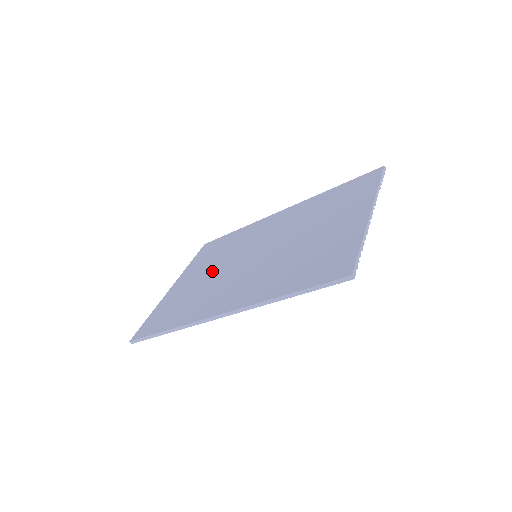
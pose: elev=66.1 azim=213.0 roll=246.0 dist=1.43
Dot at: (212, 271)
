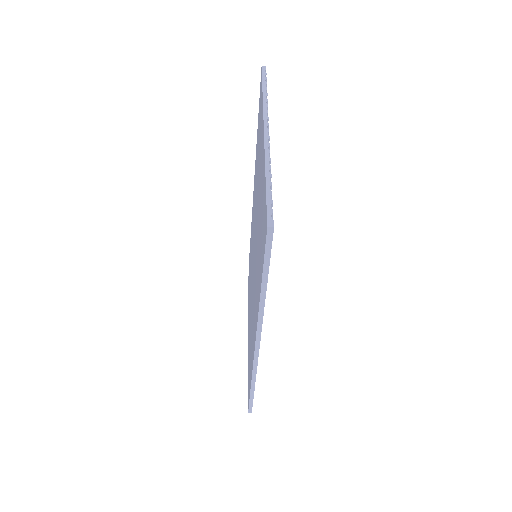
Dot at: occluded
